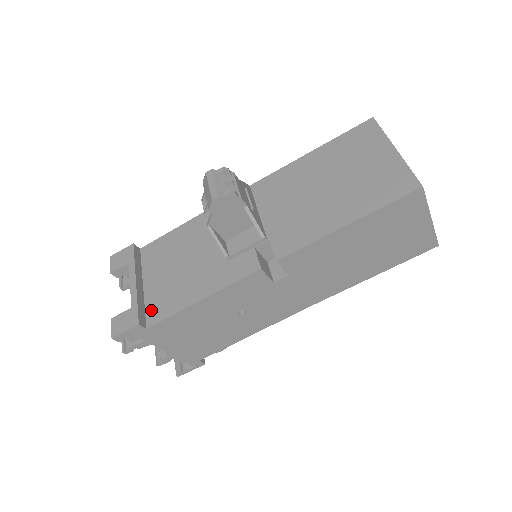
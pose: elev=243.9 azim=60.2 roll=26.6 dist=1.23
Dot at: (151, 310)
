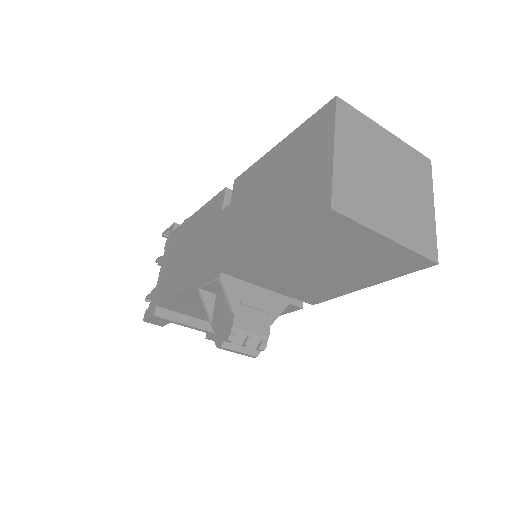
Dot at: occluded
